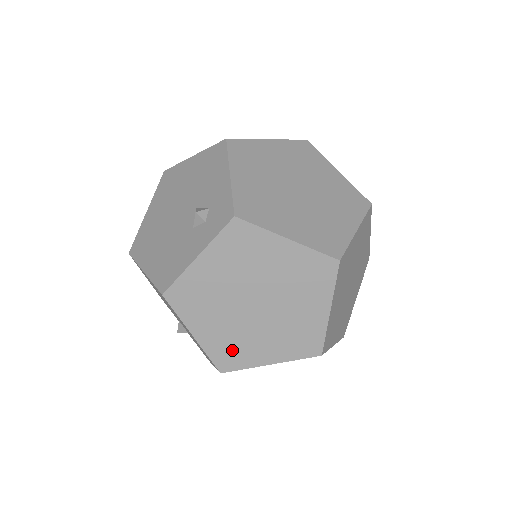
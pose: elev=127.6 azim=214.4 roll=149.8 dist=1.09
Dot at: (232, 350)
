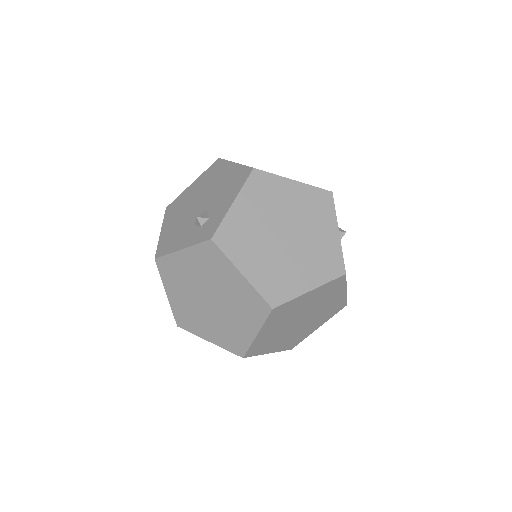
Dot at: (188, 318)
